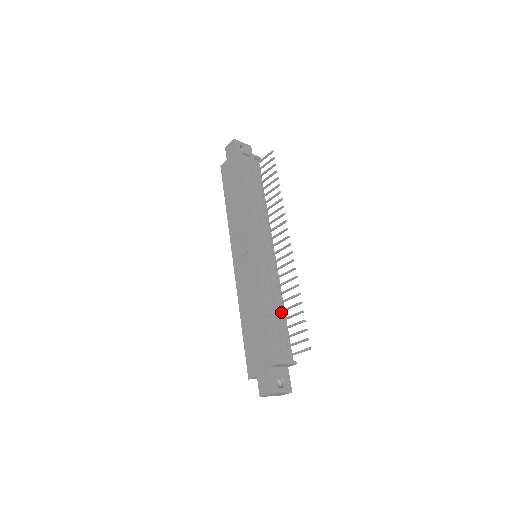
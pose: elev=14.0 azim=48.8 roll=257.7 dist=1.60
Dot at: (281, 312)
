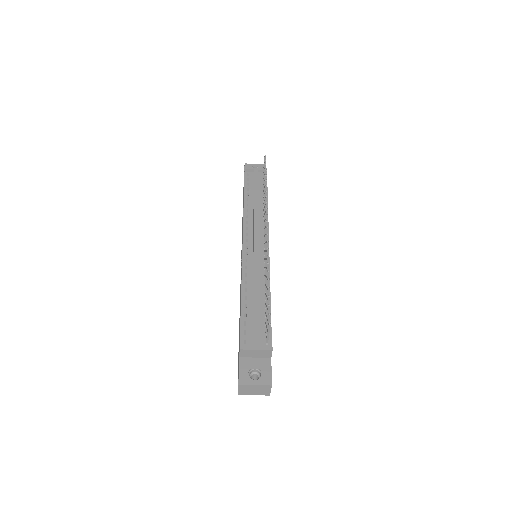
Dot at: (264, 300)
